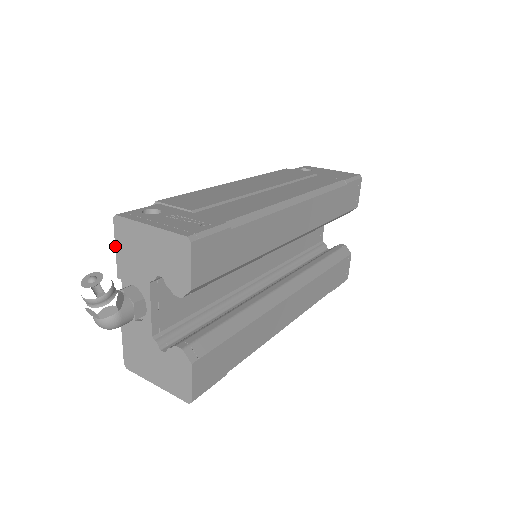
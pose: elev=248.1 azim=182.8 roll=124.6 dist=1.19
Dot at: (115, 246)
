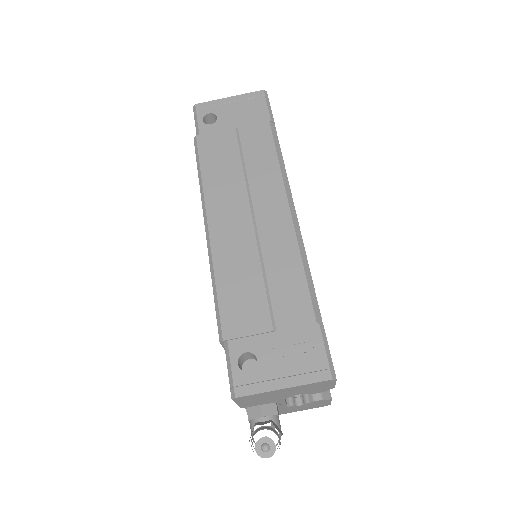
Dot at: occluded
